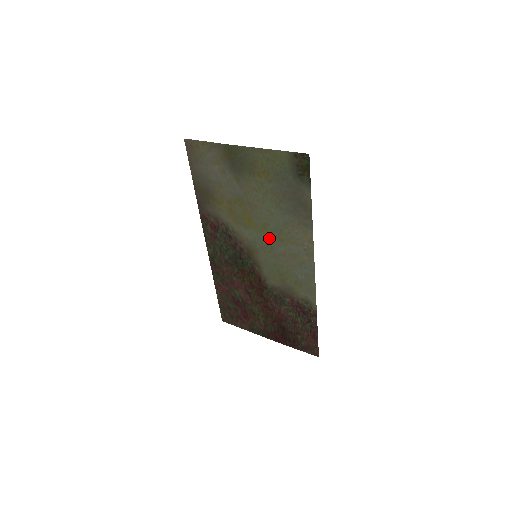
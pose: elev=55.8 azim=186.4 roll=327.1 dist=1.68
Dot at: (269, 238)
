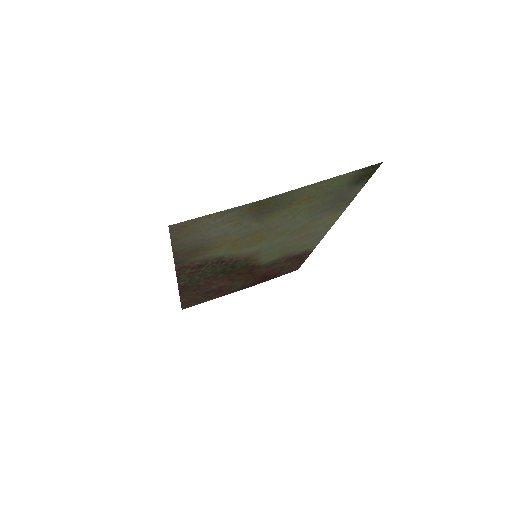
Dot at: (283, 238)
